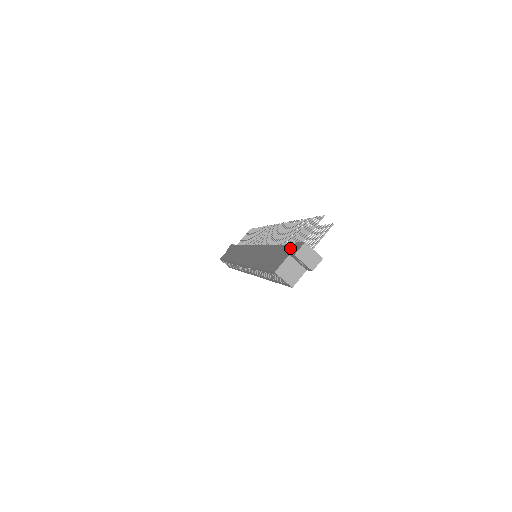
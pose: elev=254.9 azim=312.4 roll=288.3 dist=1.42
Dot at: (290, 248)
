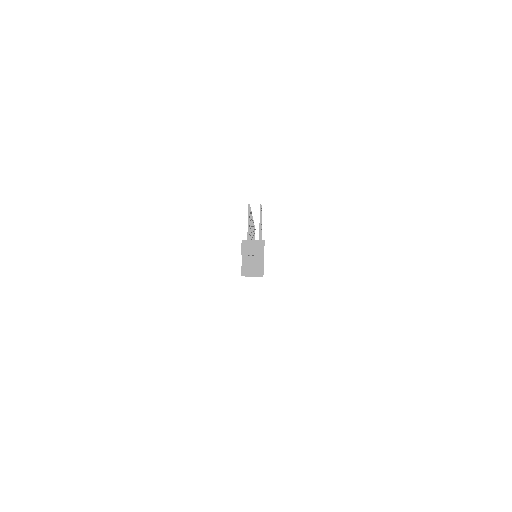
Dot at: occluded
